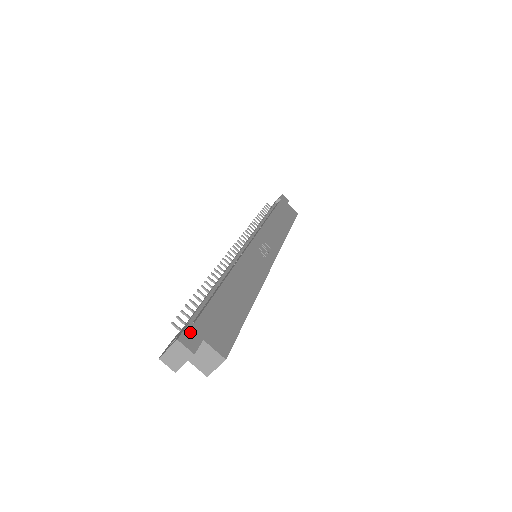
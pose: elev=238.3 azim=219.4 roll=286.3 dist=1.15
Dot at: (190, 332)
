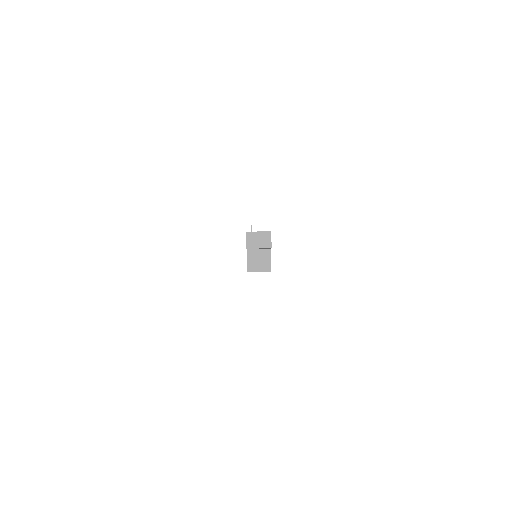
Dot at: occluded
